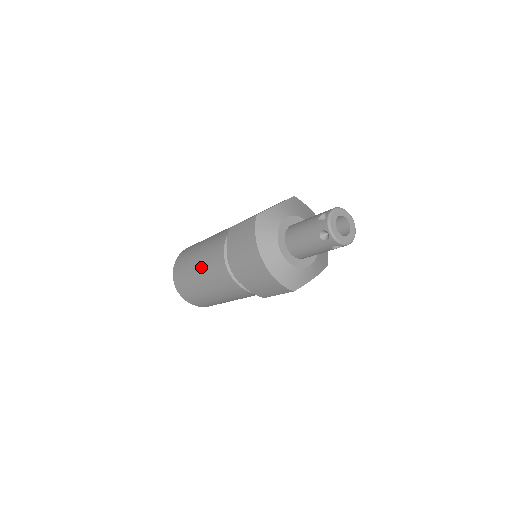
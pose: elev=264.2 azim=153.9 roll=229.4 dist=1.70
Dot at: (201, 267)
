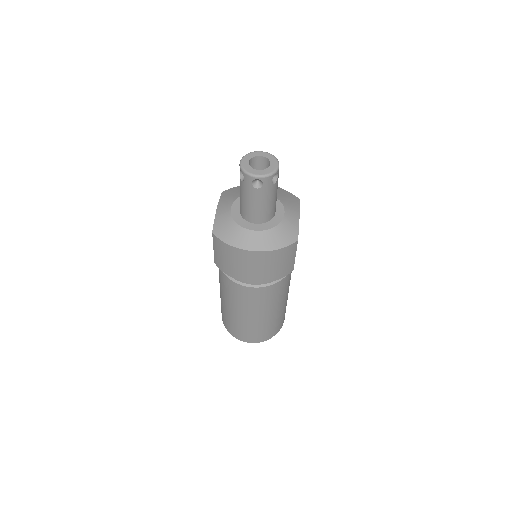
Dot at: (237, 309)
